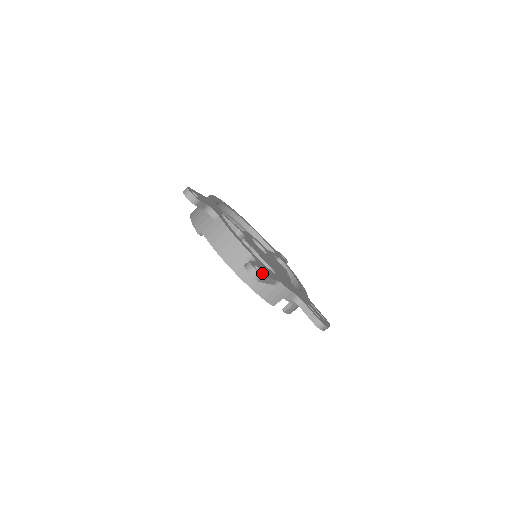
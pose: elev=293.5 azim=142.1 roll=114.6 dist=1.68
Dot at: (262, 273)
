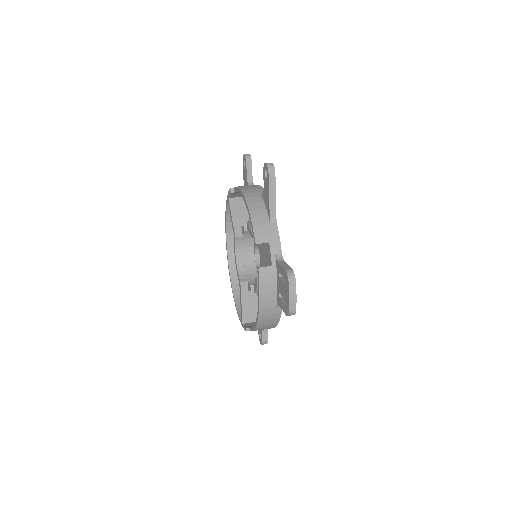
Dot at: (274, 177)
